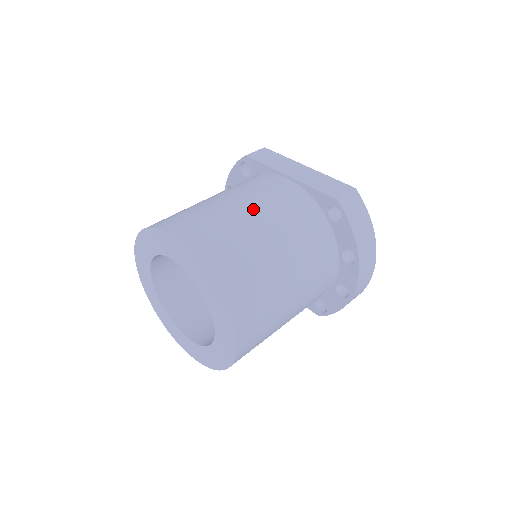
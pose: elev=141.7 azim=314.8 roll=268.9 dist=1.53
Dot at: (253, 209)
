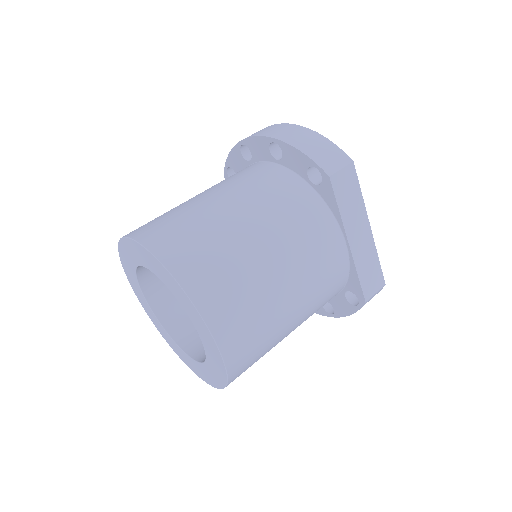
Dot at: (299, 298)
